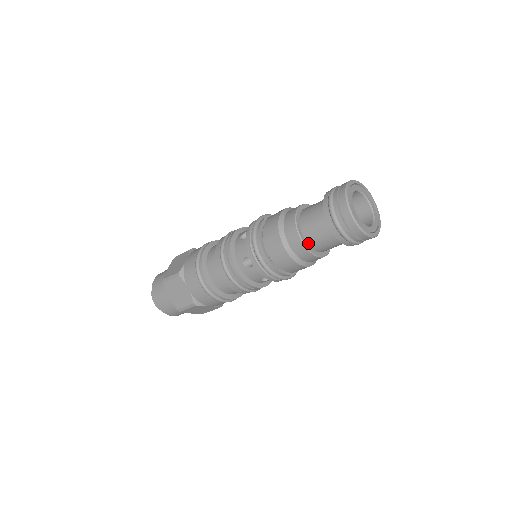
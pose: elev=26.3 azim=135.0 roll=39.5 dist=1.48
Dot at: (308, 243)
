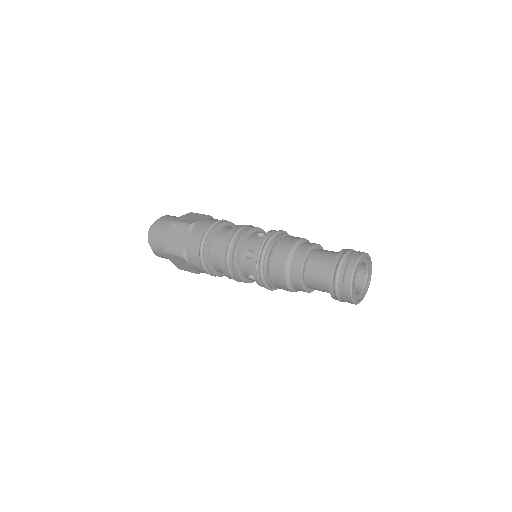
Dot at: (309, 288)
